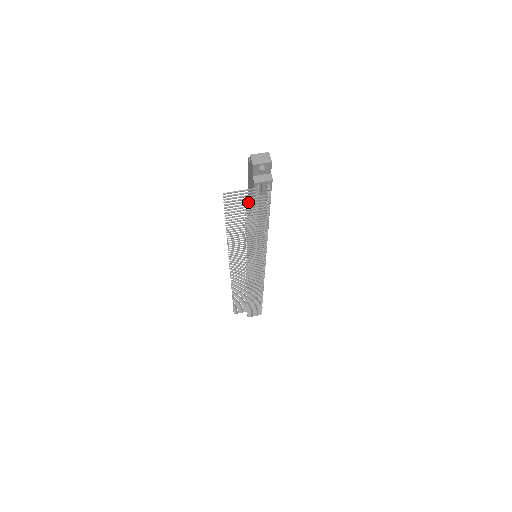
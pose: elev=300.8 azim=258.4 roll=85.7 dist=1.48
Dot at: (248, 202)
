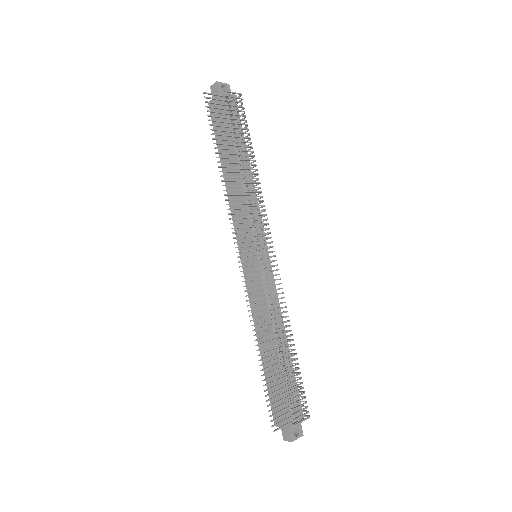
Dot at: (227, 96)
